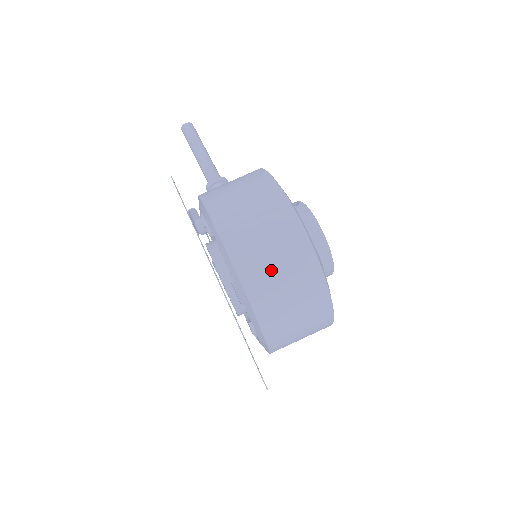
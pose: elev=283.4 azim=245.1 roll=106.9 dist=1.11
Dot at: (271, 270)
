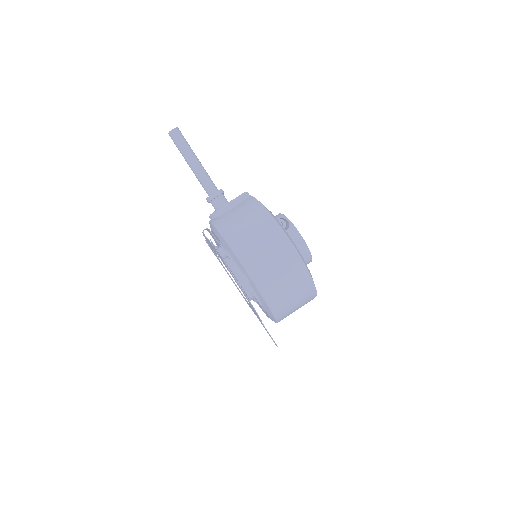
Dot at: (287, 296)
